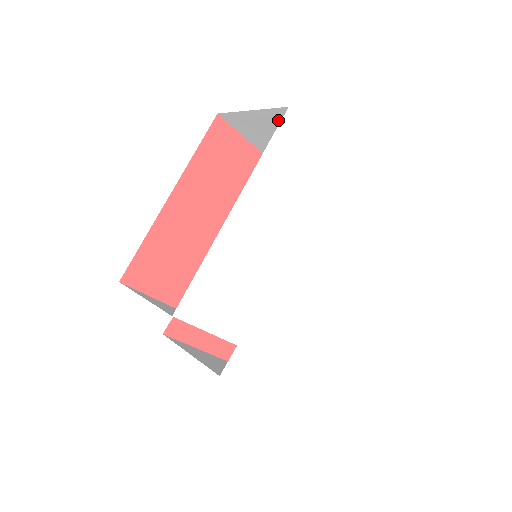
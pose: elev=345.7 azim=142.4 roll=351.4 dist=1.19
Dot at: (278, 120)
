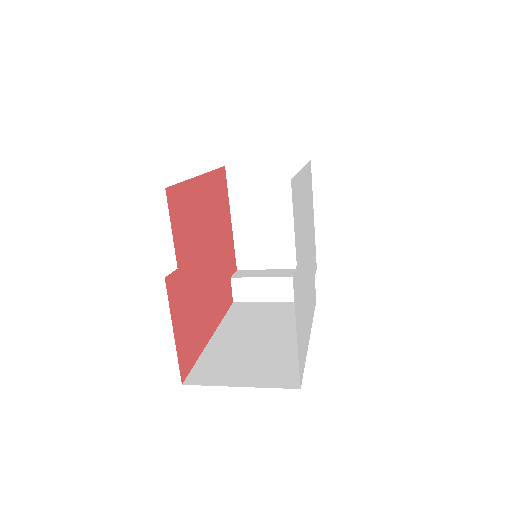
Dot at: (288, 174)
